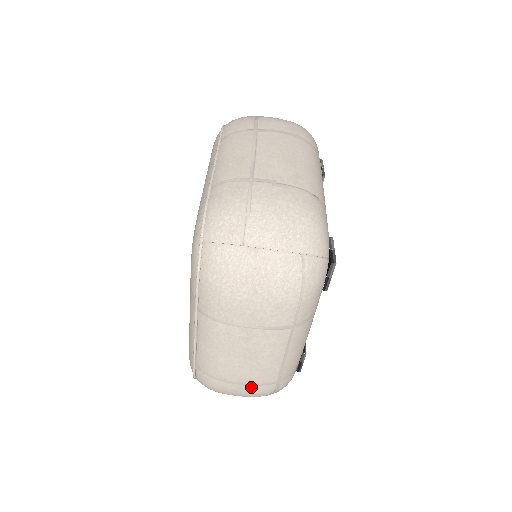
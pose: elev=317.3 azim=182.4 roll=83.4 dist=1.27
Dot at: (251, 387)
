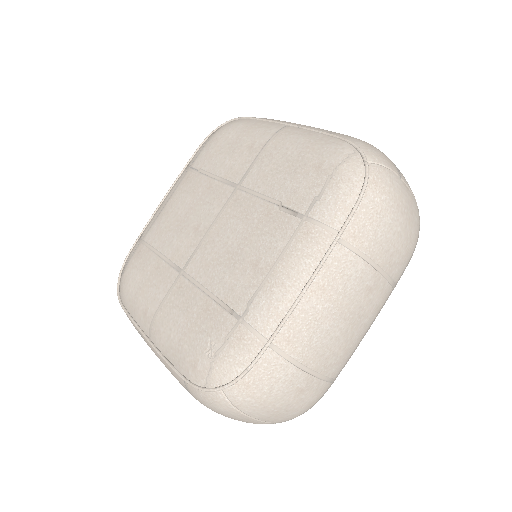
Dot at: (318, 384)
